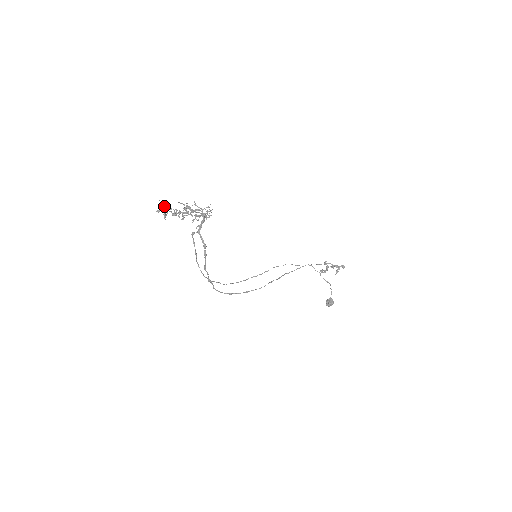
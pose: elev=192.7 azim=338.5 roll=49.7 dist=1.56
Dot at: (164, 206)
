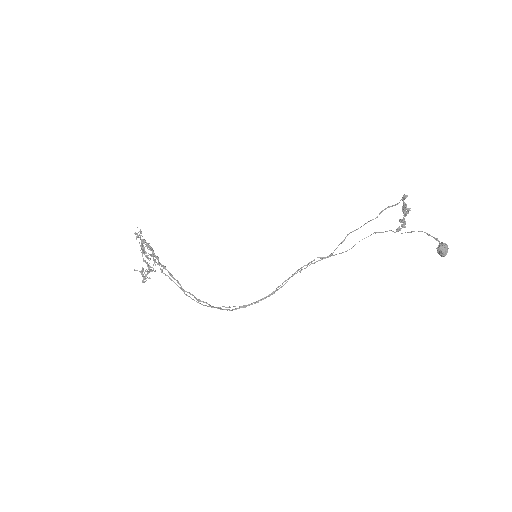
Dot at: (140, 272)
